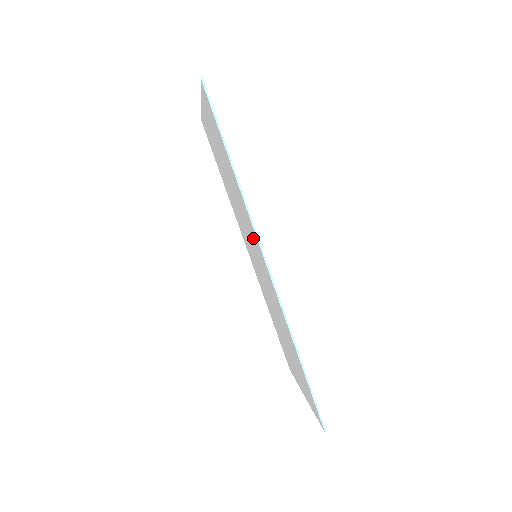
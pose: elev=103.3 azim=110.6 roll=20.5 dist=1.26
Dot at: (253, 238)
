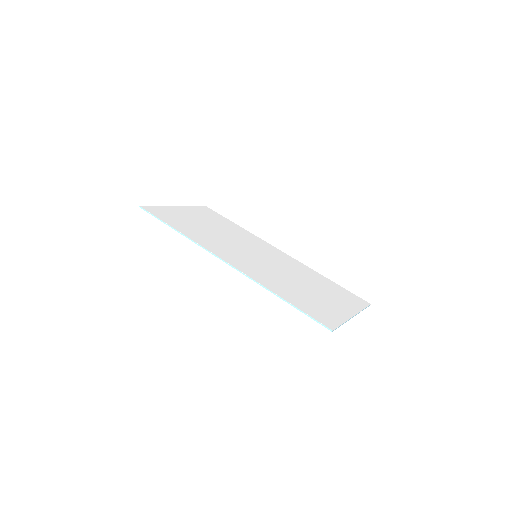
Dot at: occluded
